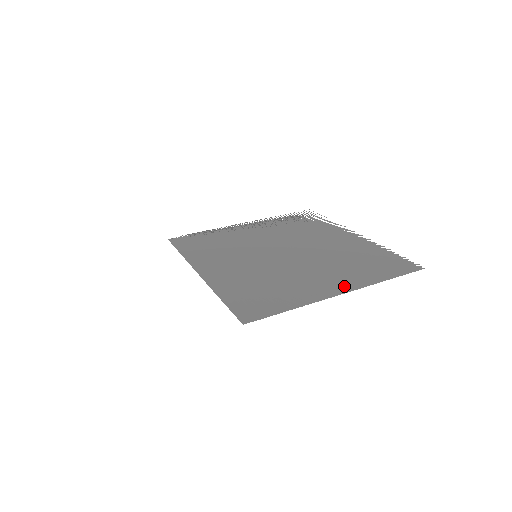
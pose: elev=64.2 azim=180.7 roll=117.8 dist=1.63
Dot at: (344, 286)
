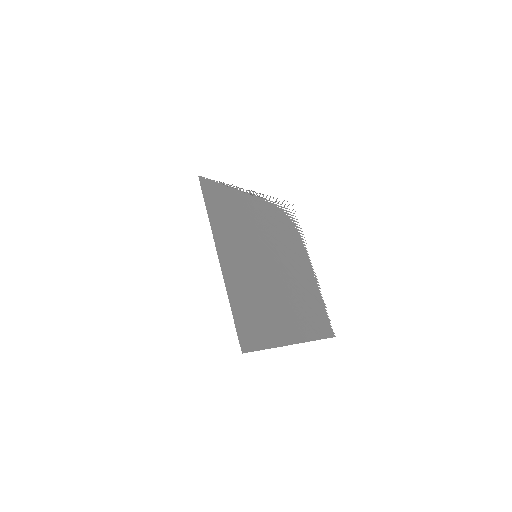
Dot at: (298, 335)
